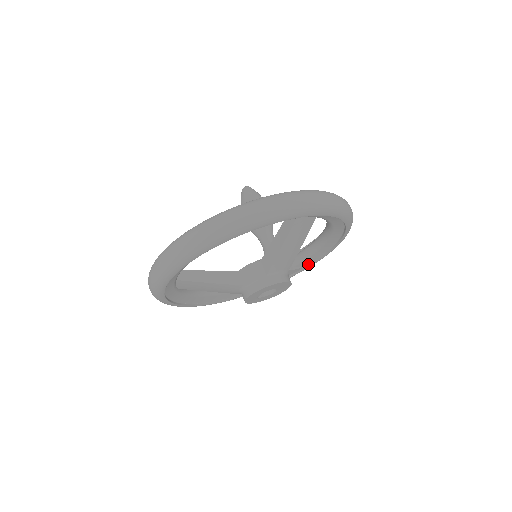
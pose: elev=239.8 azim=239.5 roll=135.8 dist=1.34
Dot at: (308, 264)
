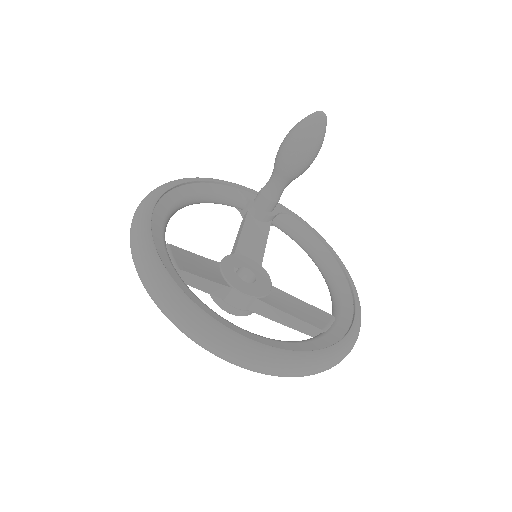
Dot at: occluded
